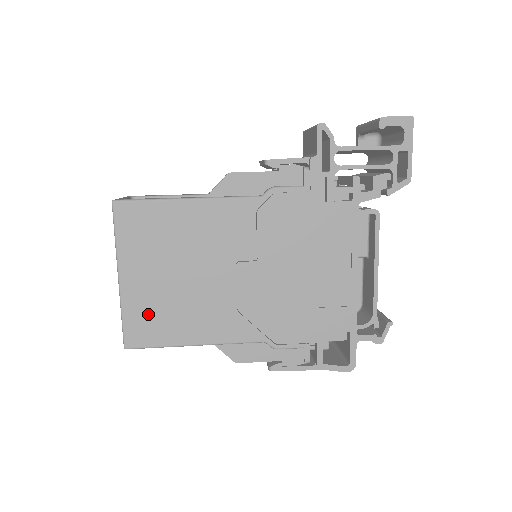
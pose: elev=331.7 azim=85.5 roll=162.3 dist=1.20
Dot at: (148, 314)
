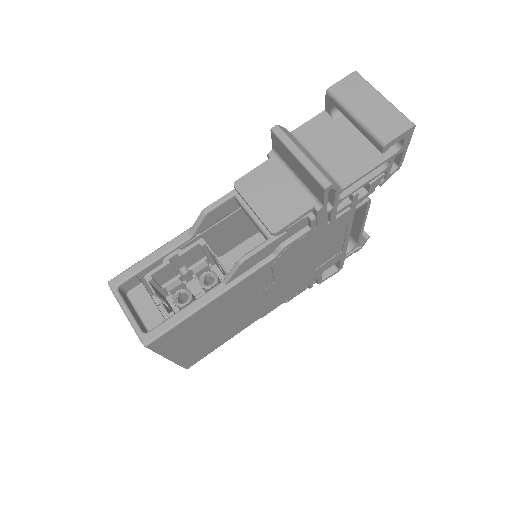
Dot at: (198, 352)
